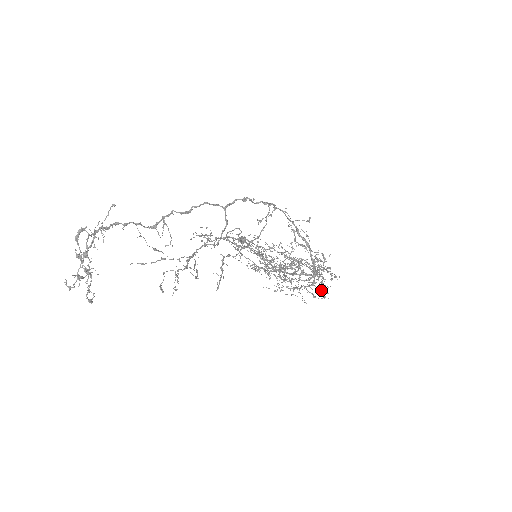
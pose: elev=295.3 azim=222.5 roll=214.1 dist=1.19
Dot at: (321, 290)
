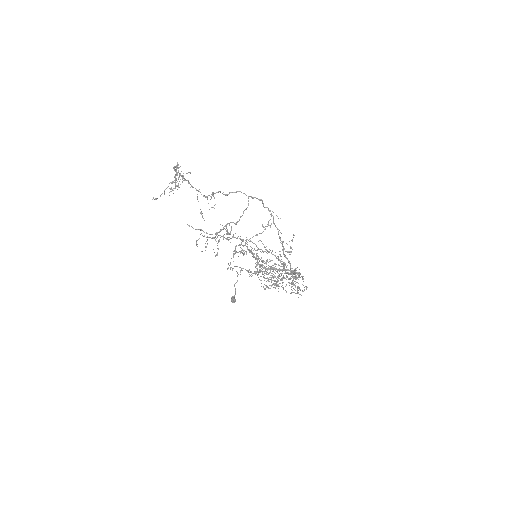
Dot at: (297, 288)
